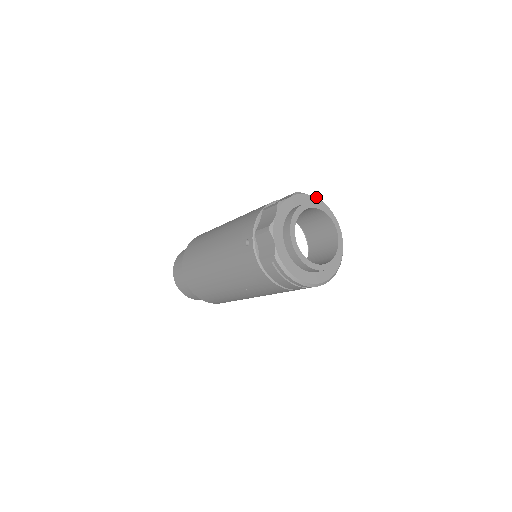
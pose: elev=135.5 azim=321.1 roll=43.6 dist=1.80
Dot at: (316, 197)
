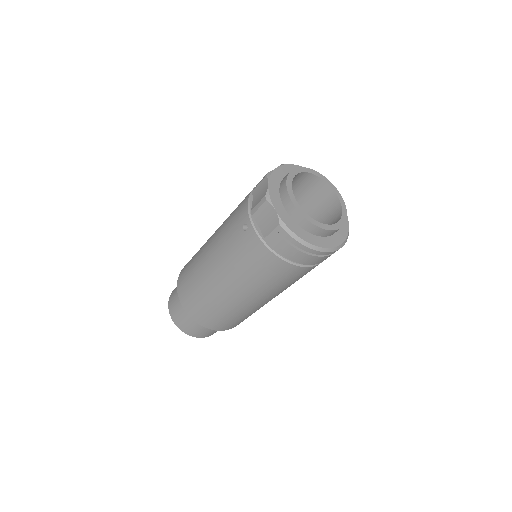
Dot at: occluded
